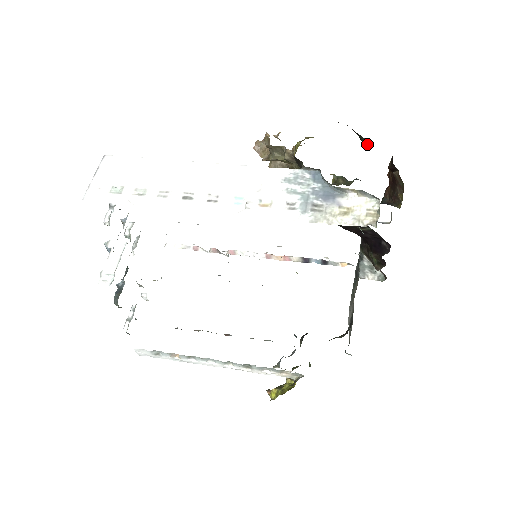
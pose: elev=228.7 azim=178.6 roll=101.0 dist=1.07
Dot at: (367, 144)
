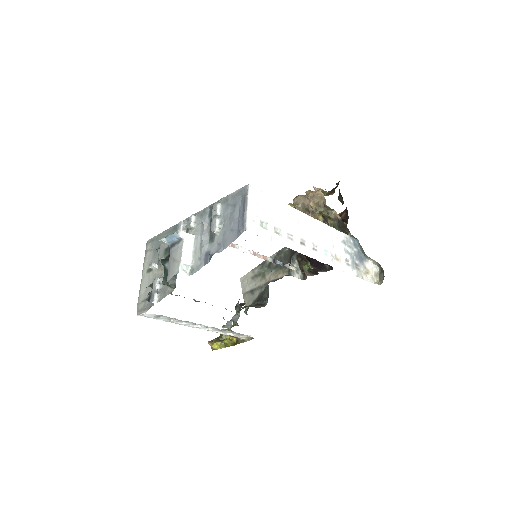
Dot at: (342, 203)
